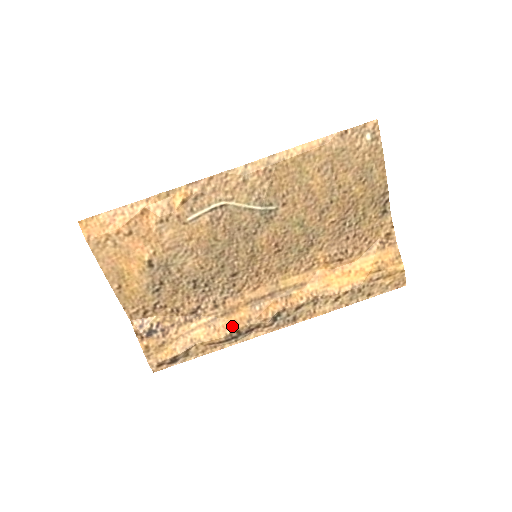
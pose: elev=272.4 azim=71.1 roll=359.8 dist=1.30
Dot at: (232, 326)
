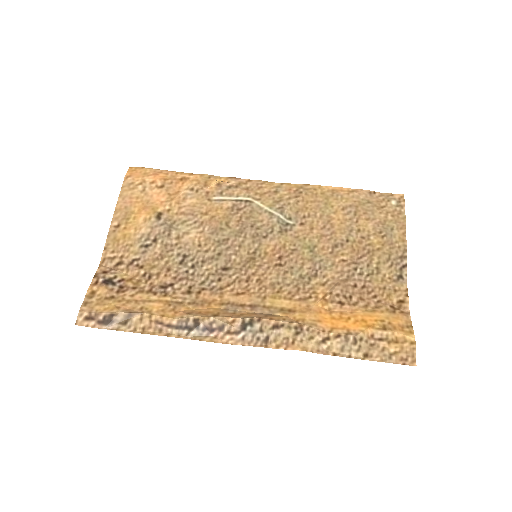
Dot at: (193, 313)
